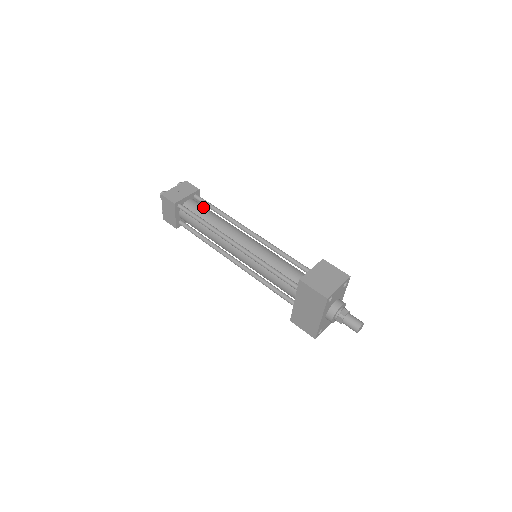
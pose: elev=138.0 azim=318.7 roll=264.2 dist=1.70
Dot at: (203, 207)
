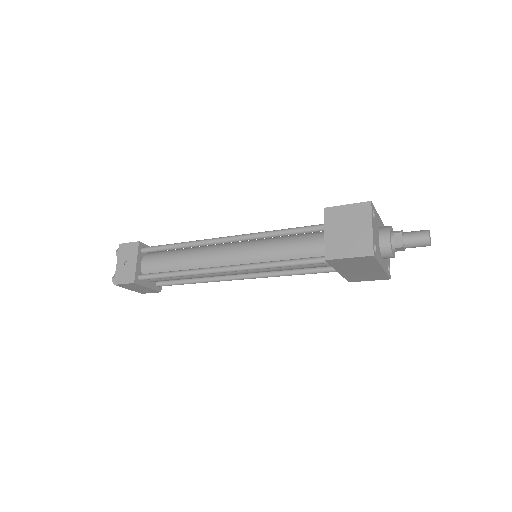
Dot at: (161, 256)
